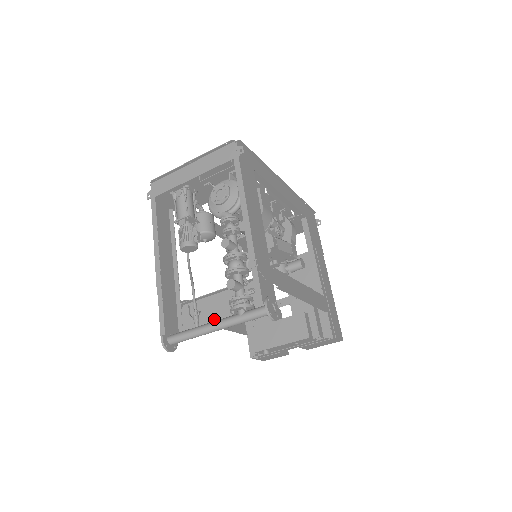
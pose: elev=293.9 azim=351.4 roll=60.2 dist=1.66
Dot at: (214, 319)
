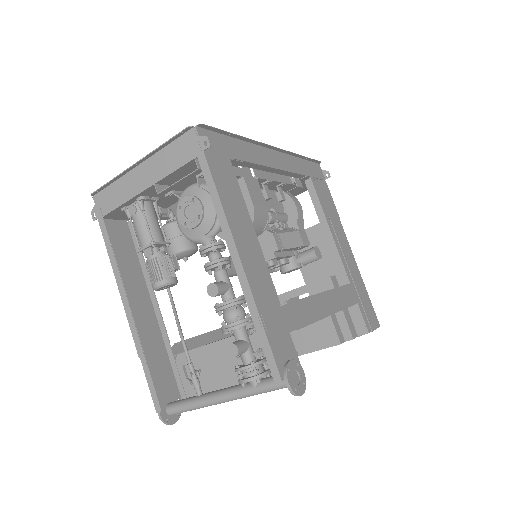
Dot at: (220, 376)
